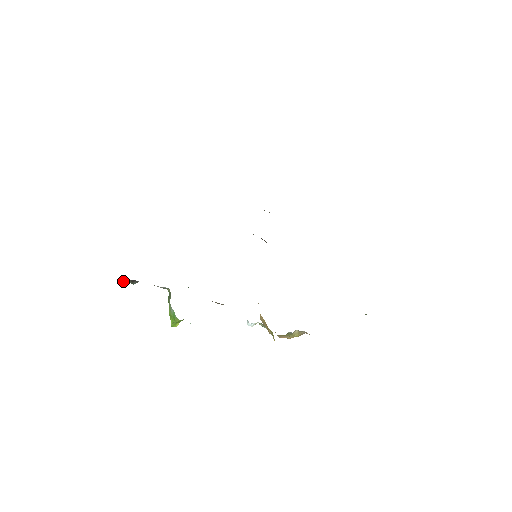
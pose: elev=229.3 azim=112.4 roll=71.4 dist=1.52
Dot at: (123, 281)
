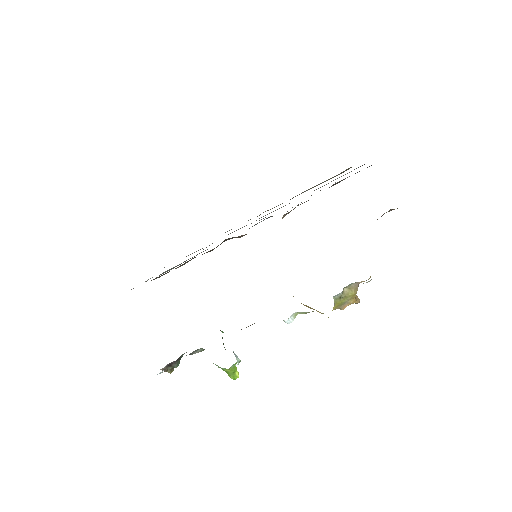
Dot at: (165, 371)
